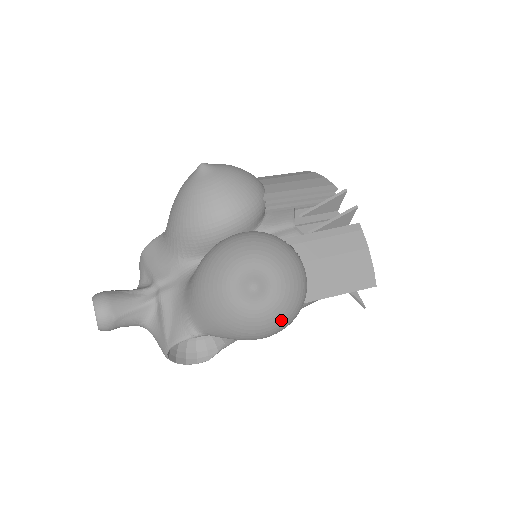
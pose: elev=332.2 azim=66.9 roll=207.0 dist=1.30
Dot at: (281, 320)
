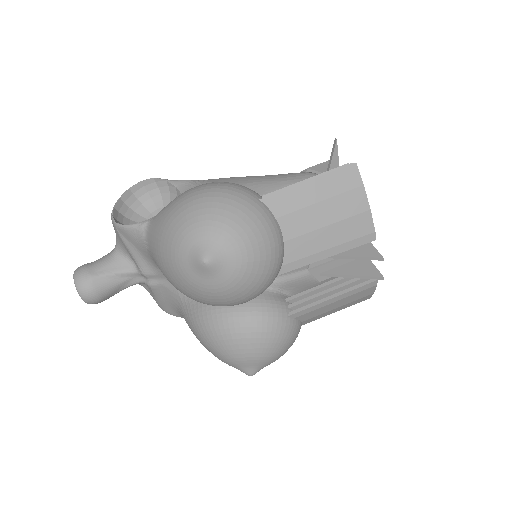
Dot at: occluded
